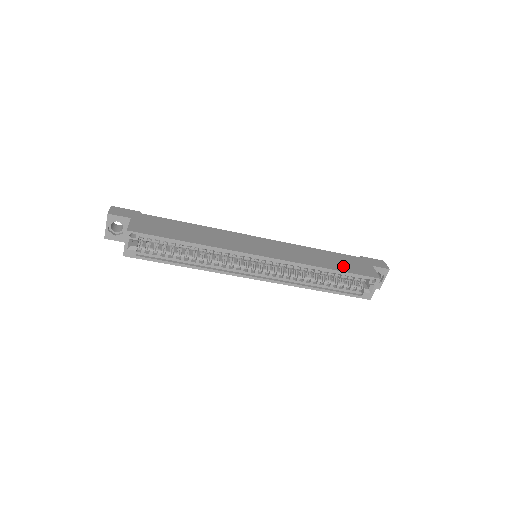
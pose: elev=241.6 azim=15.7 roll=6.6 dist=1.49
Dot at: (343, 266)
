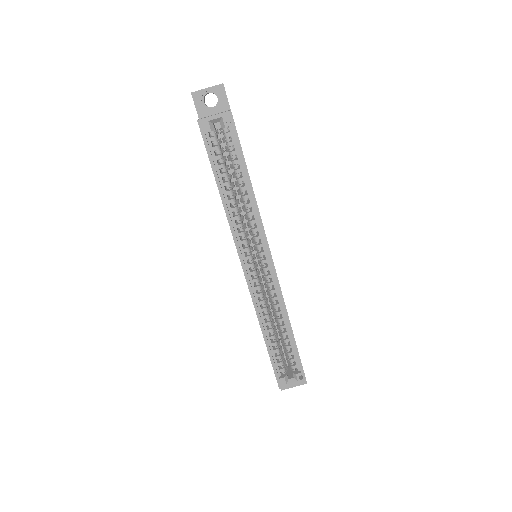
Dot at: occluded
